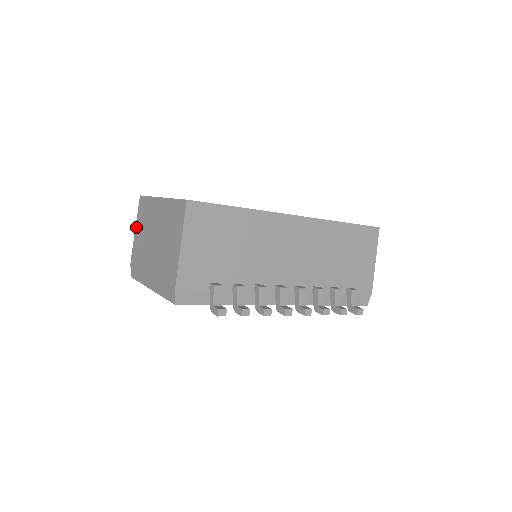
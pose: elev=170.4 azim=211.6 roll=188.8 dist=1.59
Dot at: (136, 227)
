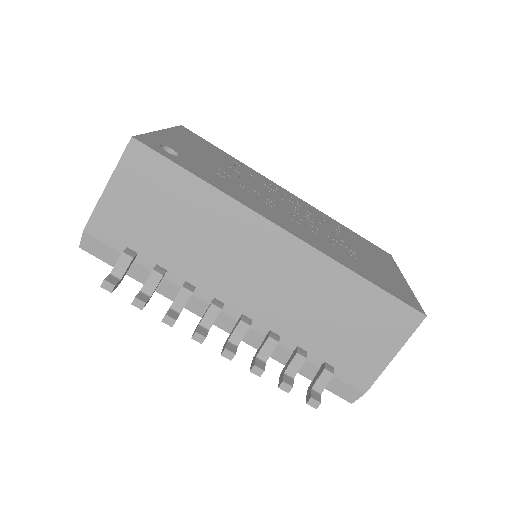
Dot at: occluded
